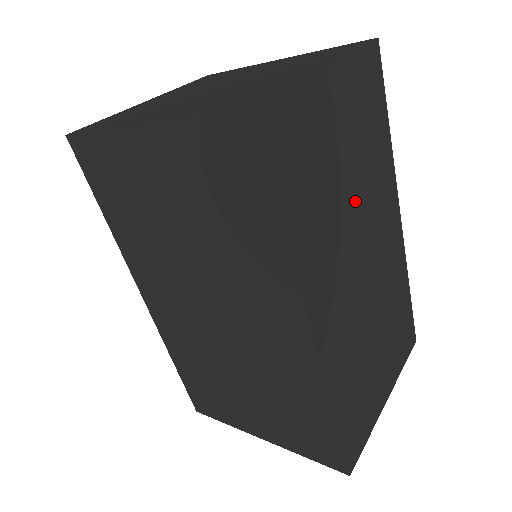
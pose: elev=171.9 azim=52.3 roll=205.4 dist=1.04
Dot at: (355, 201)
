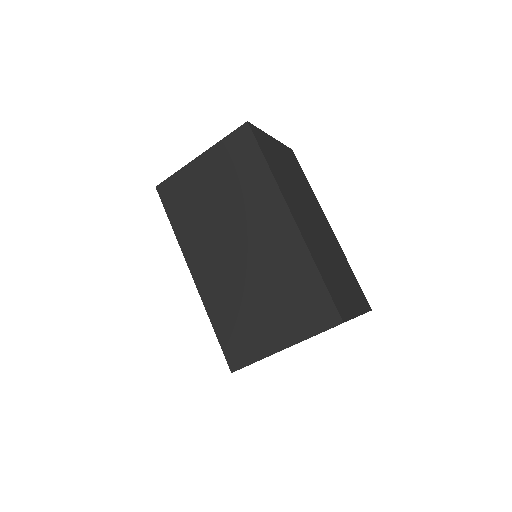
Dot at: (300, 191)
